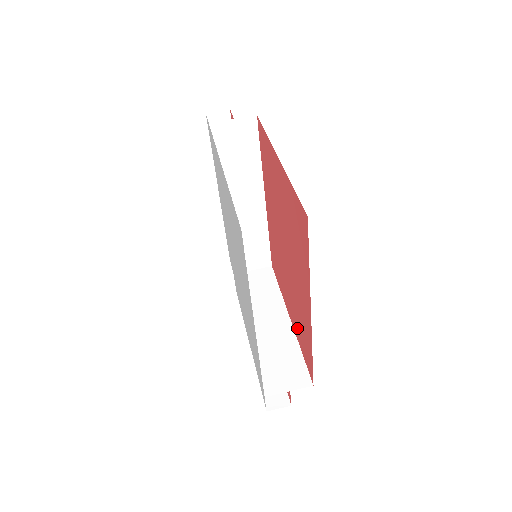
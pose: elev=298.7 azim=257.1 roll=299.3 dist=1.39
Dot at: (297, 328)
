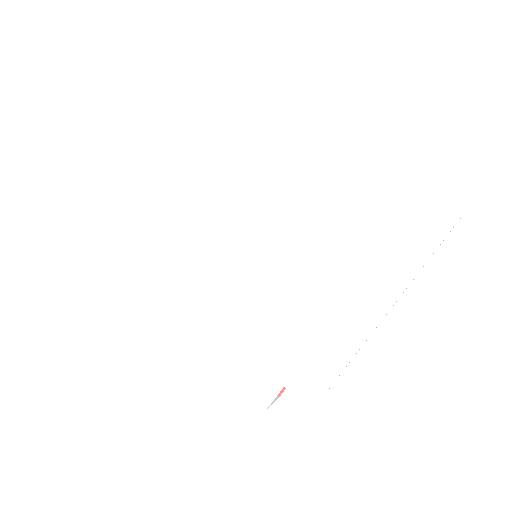
Dot at: occluded
